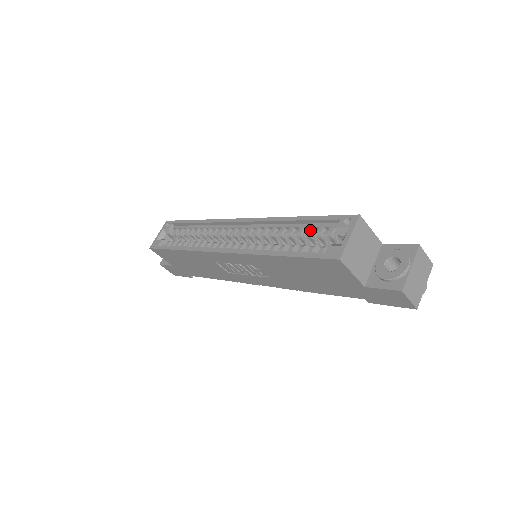
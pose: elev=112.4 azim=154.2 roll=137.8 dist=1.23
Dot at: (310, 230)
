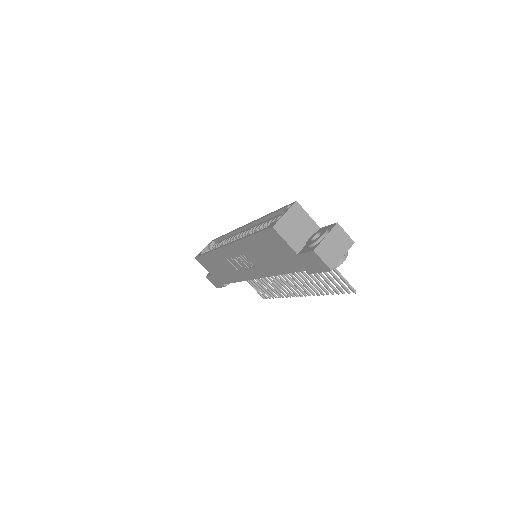
Dot at: (273, 219)
